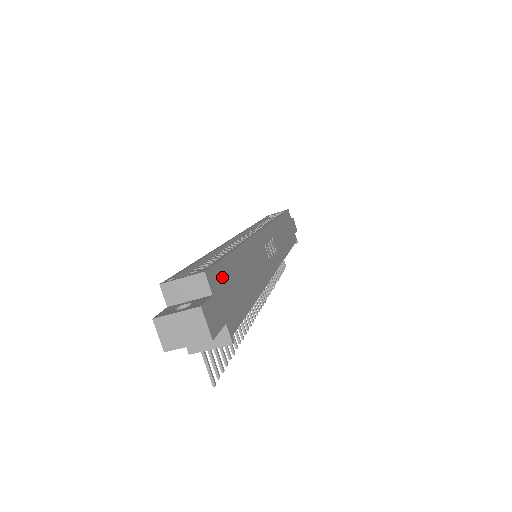
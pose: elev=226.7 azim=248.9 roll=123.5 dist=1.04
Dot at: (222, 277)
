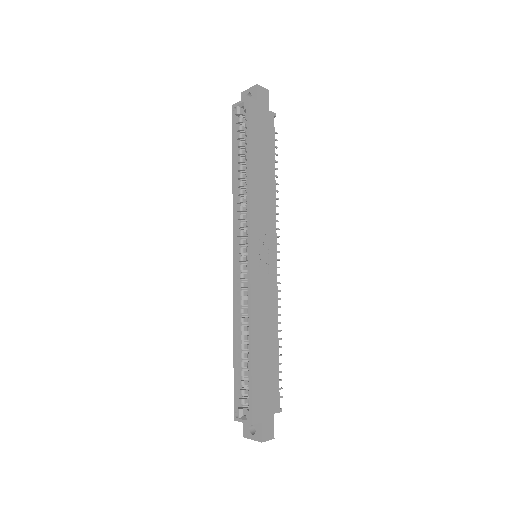
Dot at: (258, 399)
